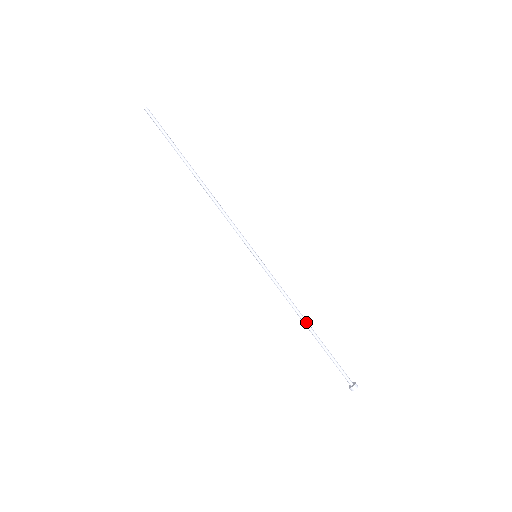
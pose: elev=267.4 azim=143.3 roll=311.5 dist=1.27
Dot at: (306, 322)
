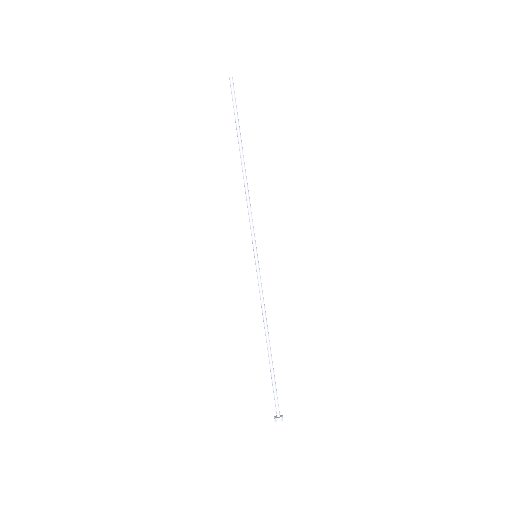
Dot at: (268, 338)
